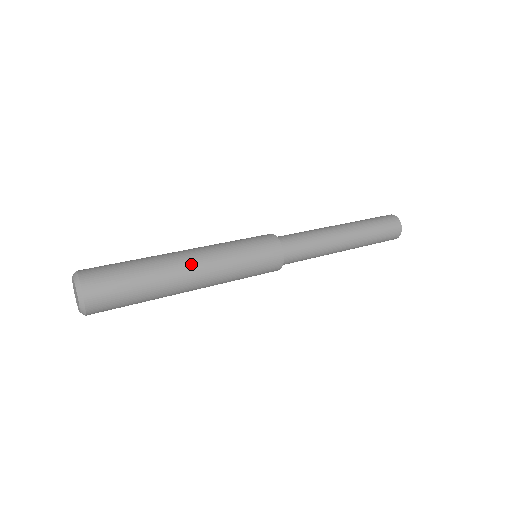
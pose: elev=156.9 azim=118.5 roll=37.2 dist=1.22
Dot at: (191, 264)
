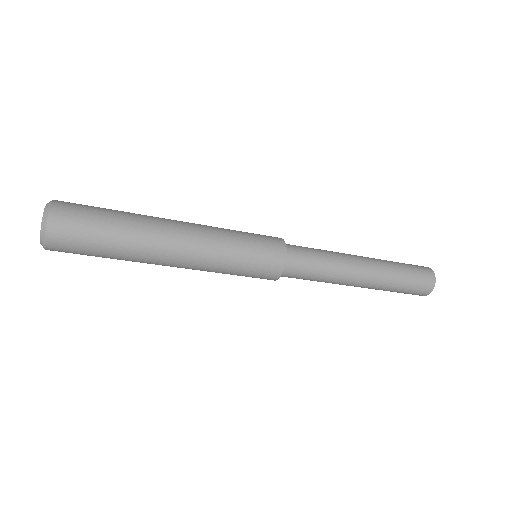
Dot at: (178, 227)
